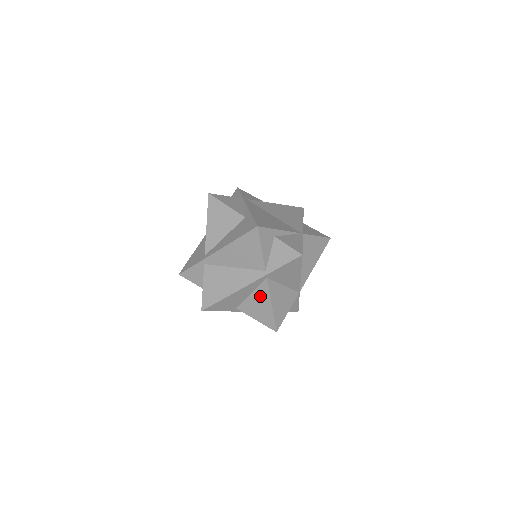
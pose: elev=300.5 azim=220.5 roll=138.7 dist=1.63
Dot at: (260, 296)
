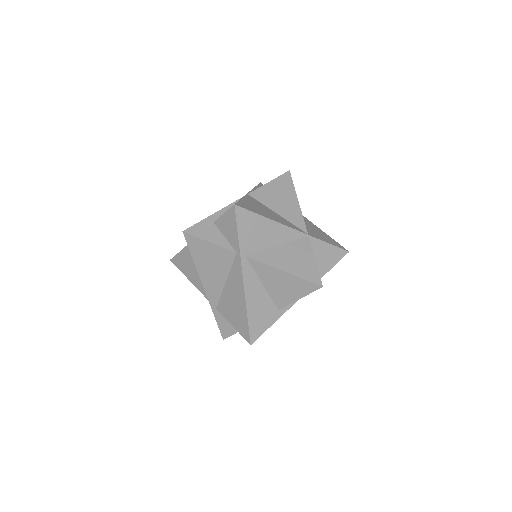
Dot at: (268, 277)
